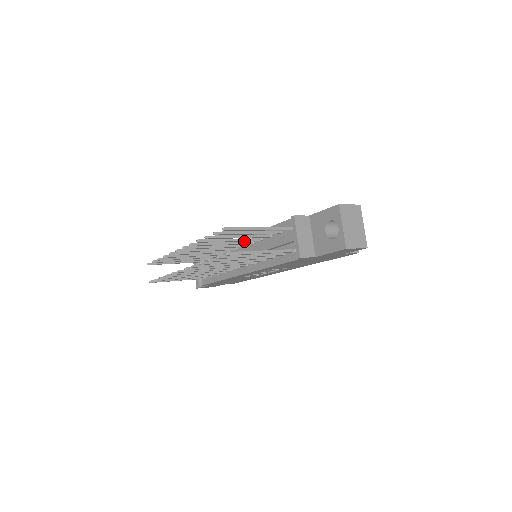
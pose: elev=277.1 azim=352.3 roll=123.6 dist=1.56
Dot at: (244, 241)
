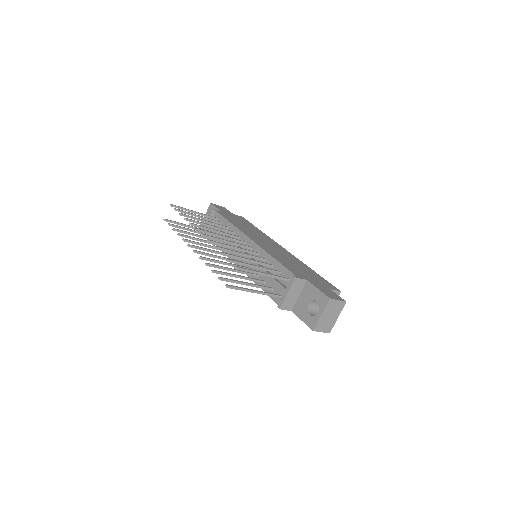
Dot at: (252, 251)
